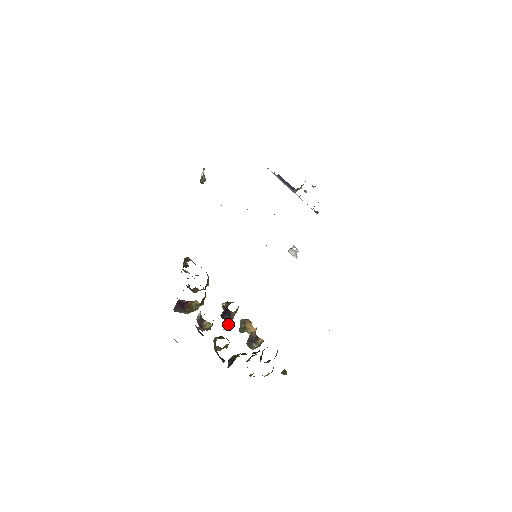
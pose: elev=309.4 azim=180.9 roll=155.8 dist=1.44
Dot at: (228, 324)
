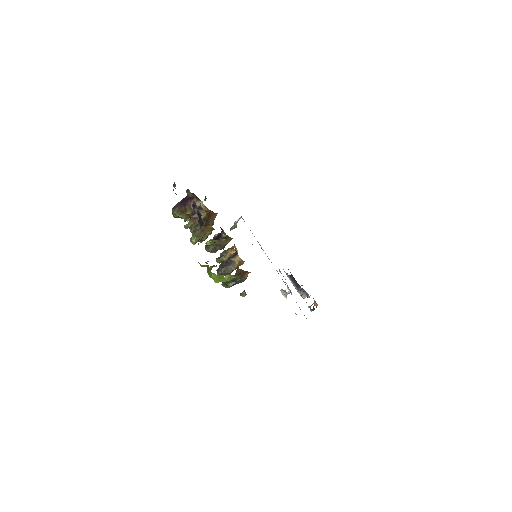
Dot at: (213, 240)
